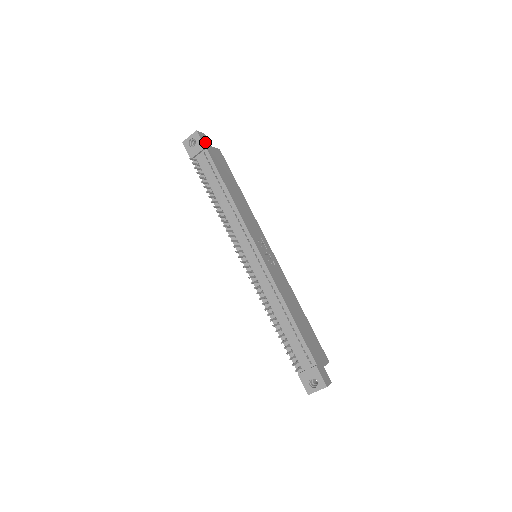
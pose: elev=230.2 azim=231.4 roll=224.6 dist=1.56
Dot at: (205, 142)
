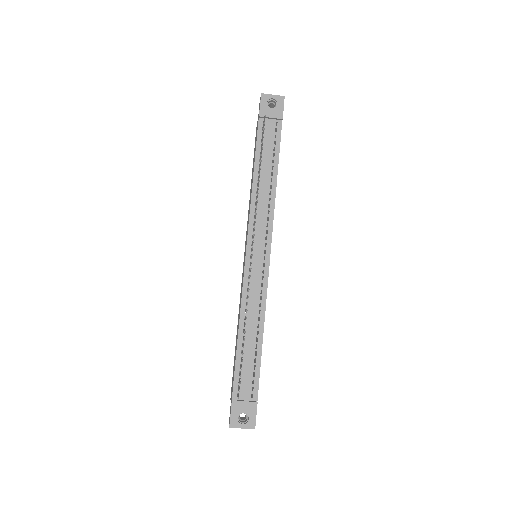
Dot at: occluded
